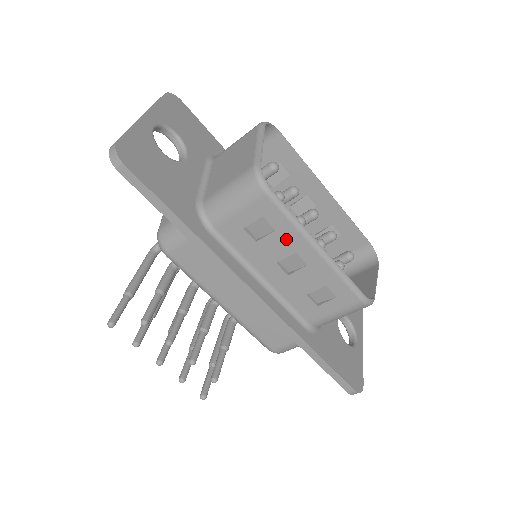
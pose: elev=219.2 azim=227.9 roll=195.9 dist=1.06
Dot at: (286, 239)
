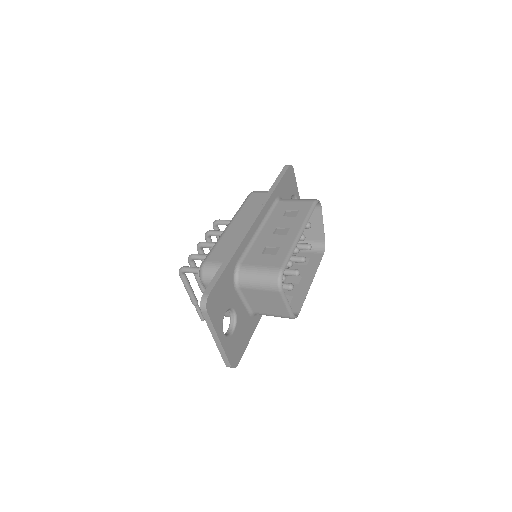
Dot at: (297, 293)
